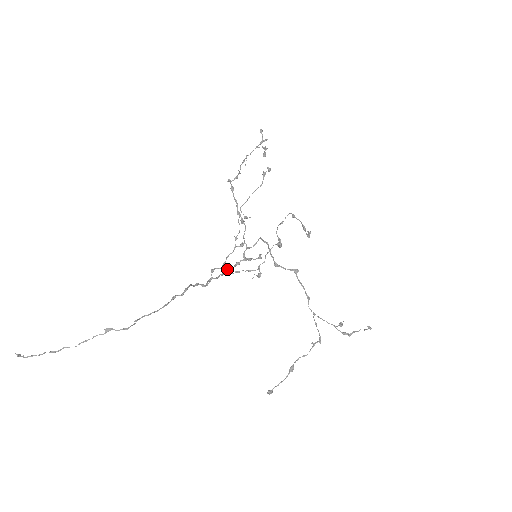
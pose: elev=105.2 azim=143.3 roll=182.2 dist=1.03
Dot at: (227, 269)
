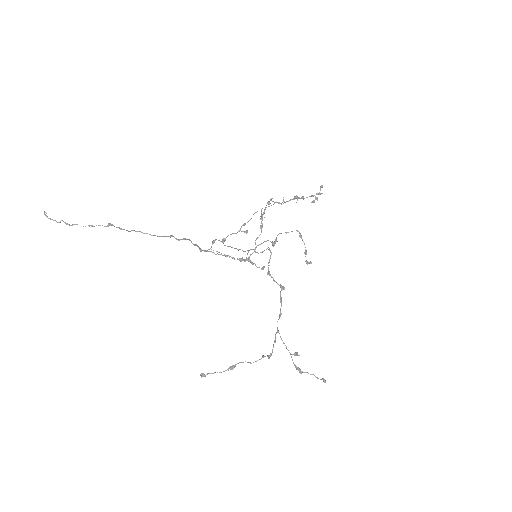
Dot at: (228, 255)
